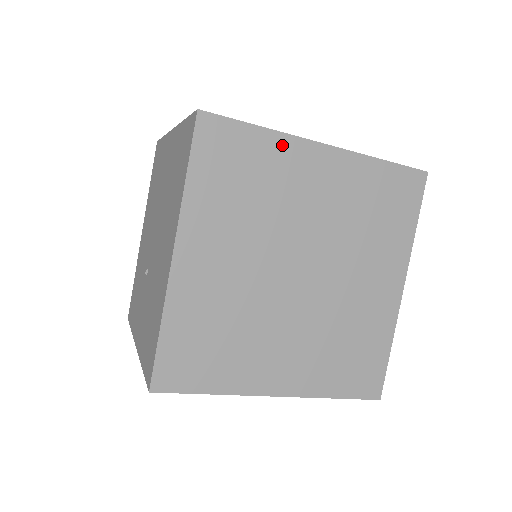
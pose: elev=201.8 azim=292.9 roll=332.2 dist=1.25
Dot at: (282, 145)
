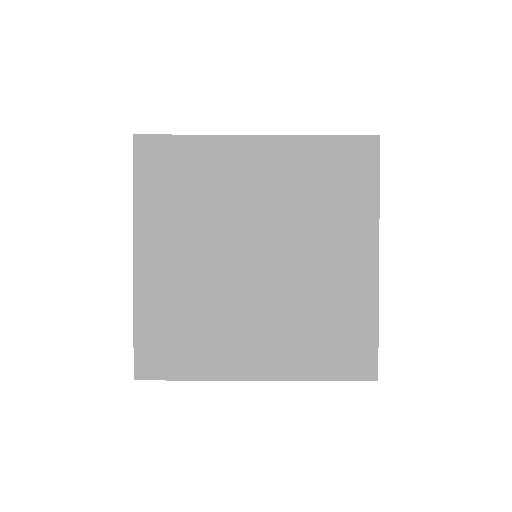
Dot at: (214, 146)
